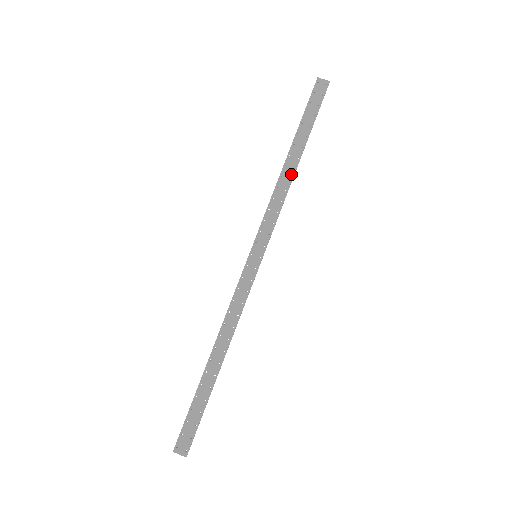
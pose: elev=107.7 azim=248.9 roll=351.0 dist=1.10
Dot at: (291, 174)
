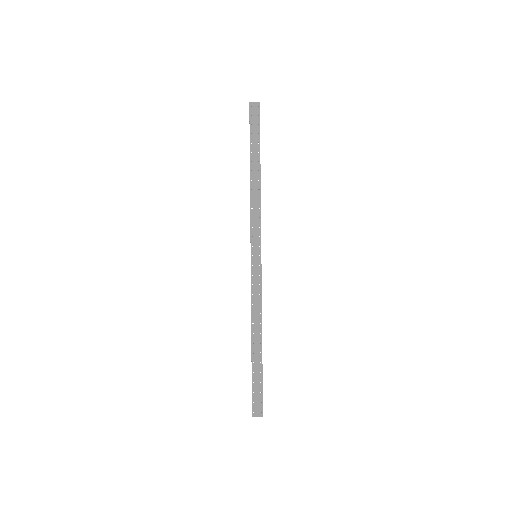
Dot at: (258, 185)
